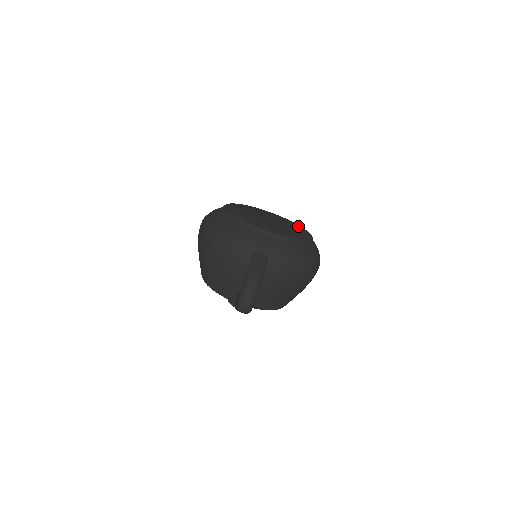
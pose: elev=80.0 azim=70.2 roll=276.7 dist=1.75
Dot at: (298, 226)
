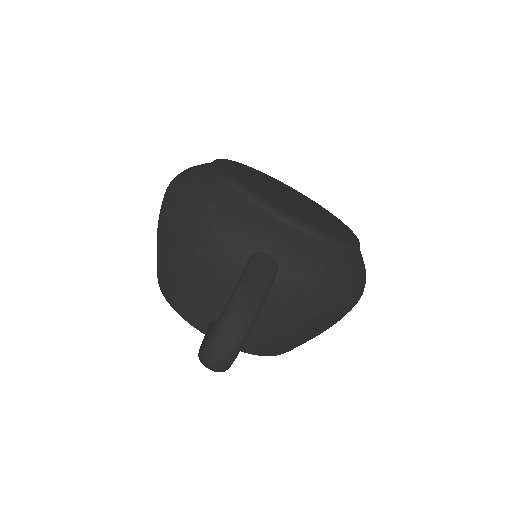
Dot at: (335, 217)
